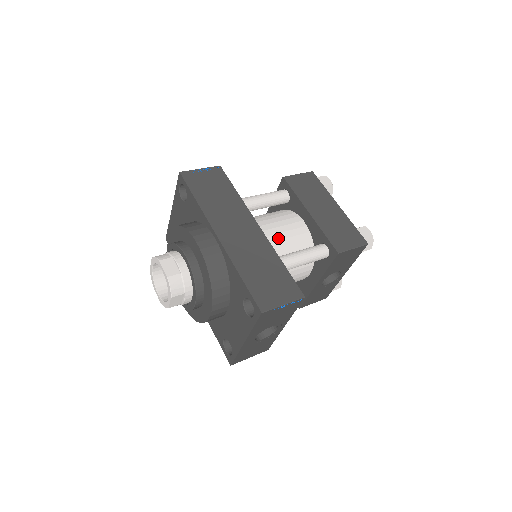
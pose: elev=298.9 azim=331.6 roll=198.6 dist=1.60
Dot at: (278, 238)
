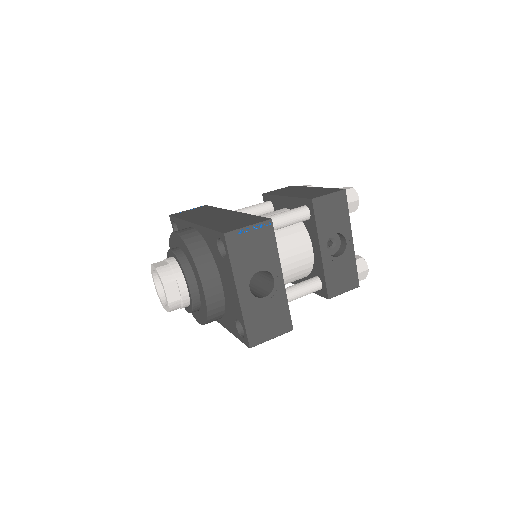
Dot at: occluded
